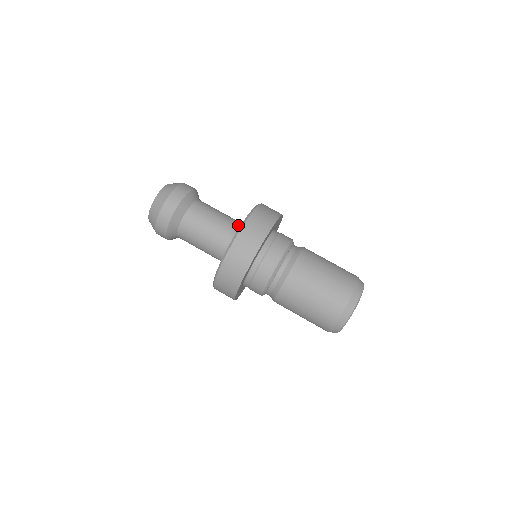
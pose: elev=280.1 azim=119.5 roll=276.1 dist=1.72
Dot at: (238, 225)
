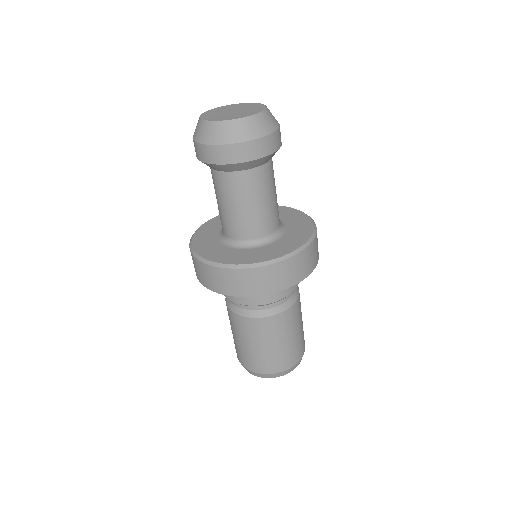
Dot at: (255, 236)
